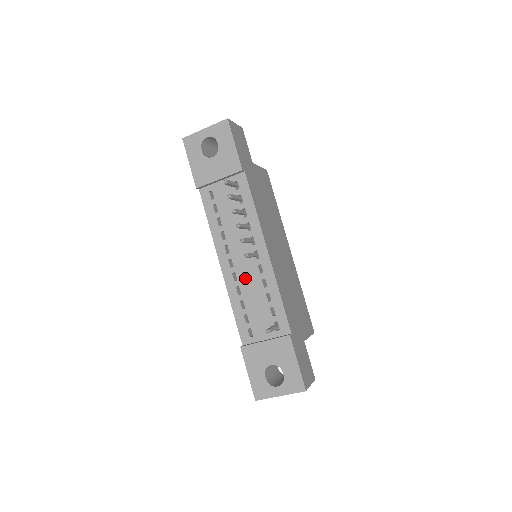
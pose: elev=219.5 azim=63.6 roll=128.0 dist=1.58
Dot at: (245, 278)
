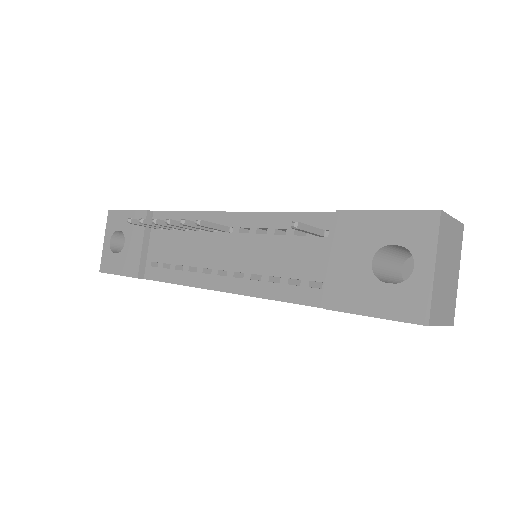
Dot at: (245, 259)
